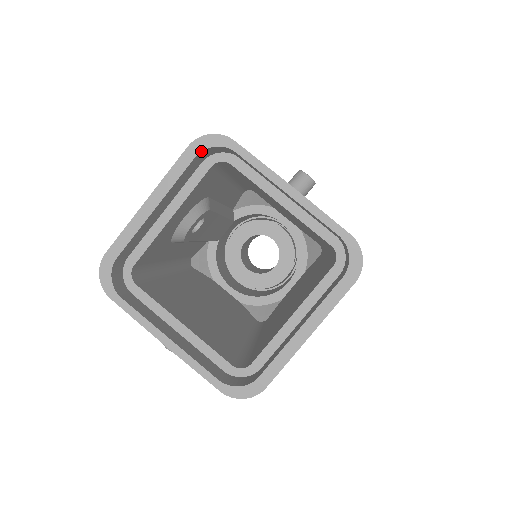
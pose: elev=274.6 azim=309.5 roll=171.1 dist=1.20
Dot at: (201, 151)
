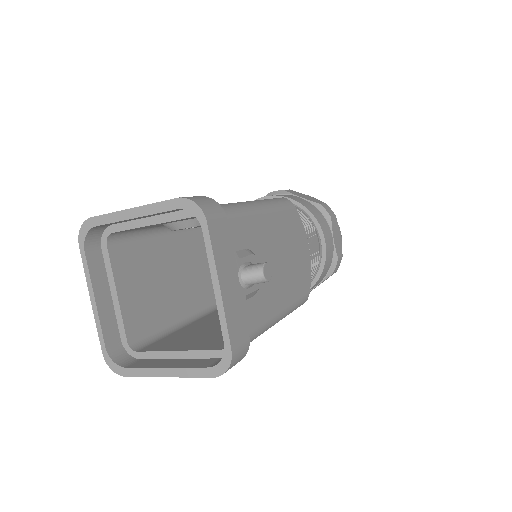
Dot at: (183, 209)
